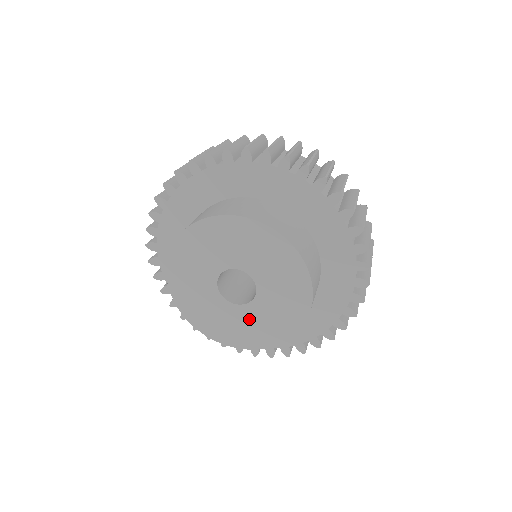
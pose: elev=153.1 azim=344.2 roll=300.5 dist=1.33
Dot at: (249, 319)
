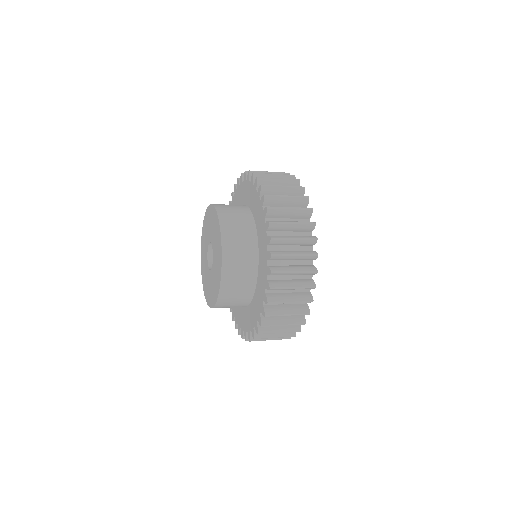
Dot at: (208, 279)
